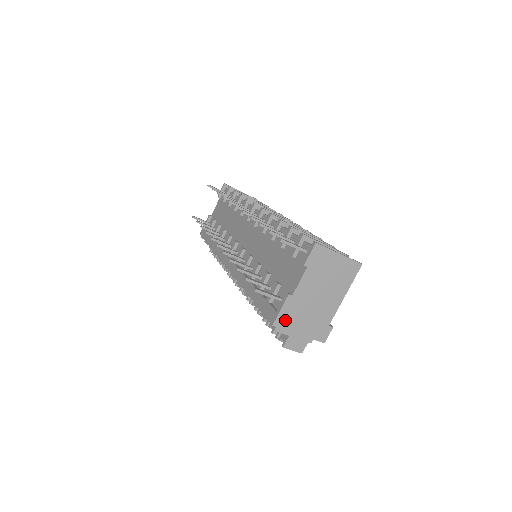
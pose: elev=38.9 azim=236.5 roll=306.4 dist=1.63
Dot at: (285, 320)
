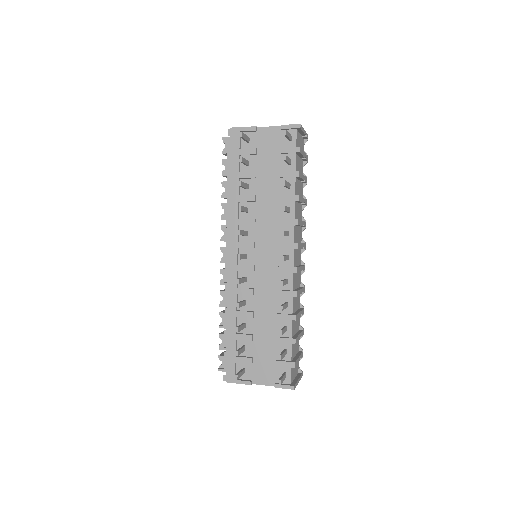
Dot at: occluded
